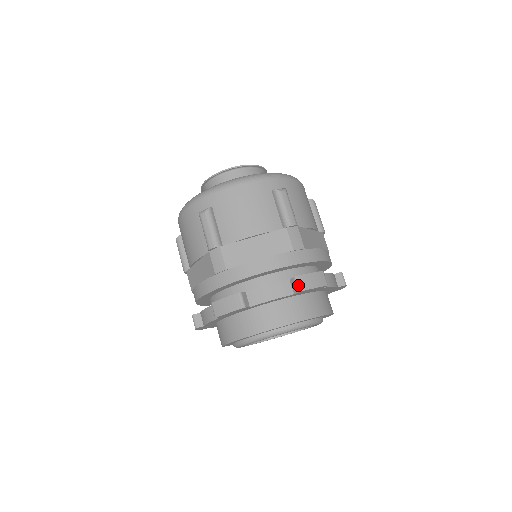
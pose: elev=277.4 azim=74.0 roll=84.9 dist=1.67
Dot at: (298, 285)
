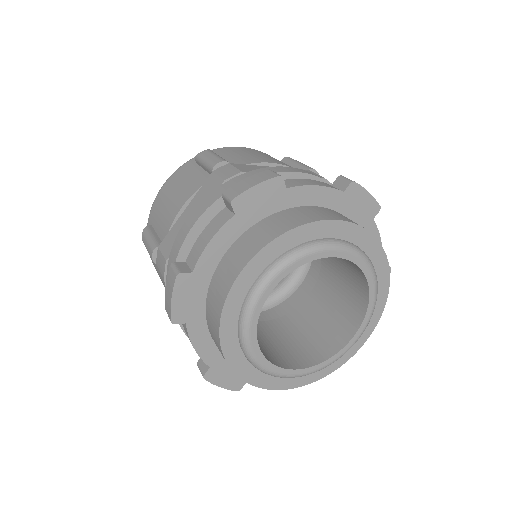
Dot at: (227, 198)
